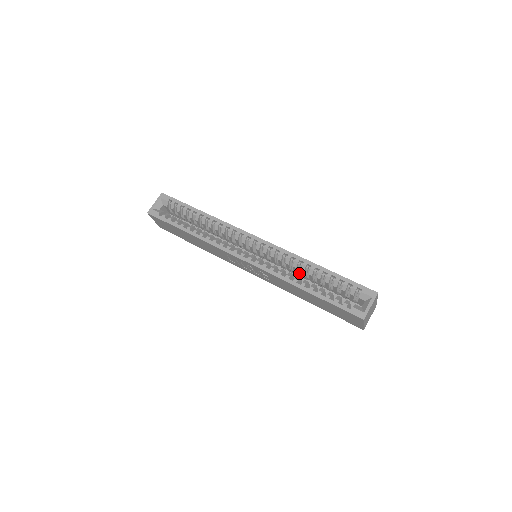
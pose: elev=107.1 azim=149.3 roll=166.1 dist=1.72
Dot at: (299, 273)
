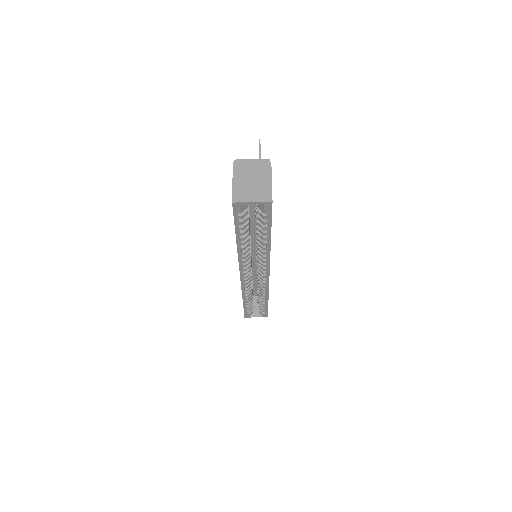
Dot at: occluded
